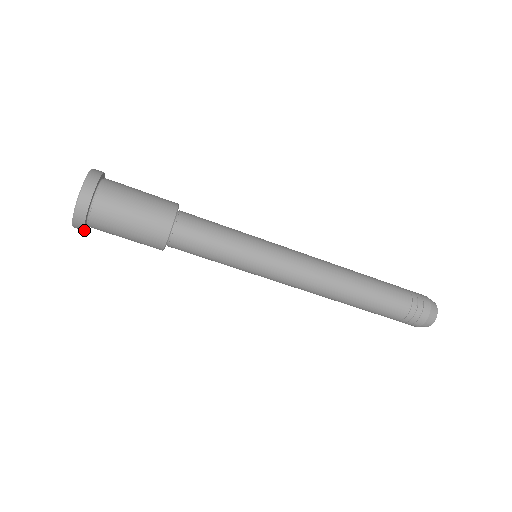
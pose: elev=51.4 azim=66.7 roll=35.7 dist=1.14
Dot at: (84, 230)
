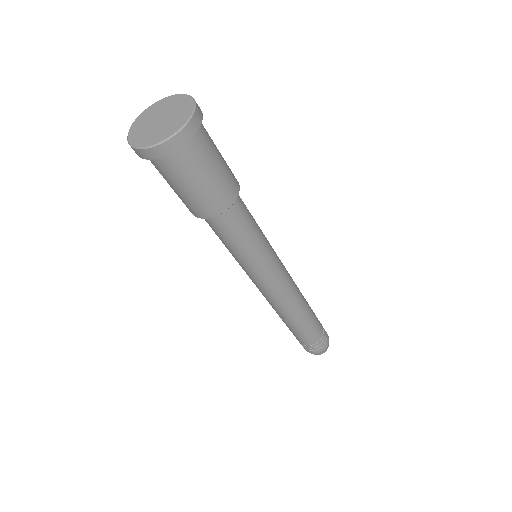
Dot at: (139, 156)
